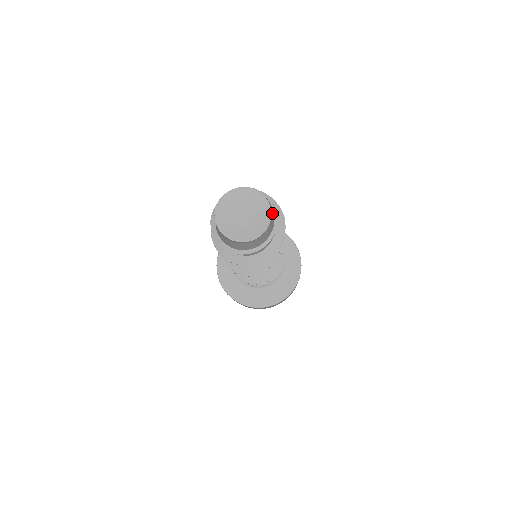
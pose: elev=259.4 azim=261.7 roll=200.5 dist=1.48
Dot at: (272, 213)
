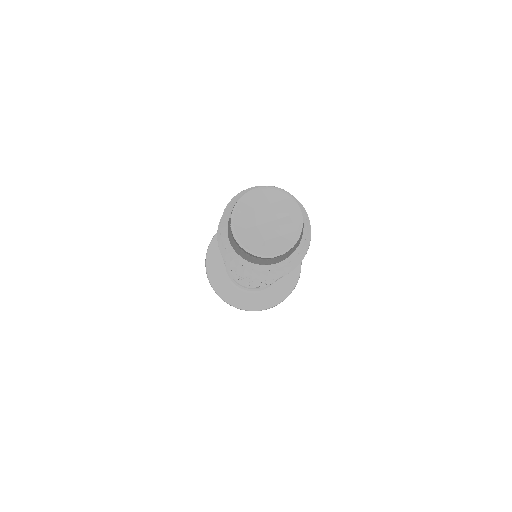
Dot at: (301, 214)
